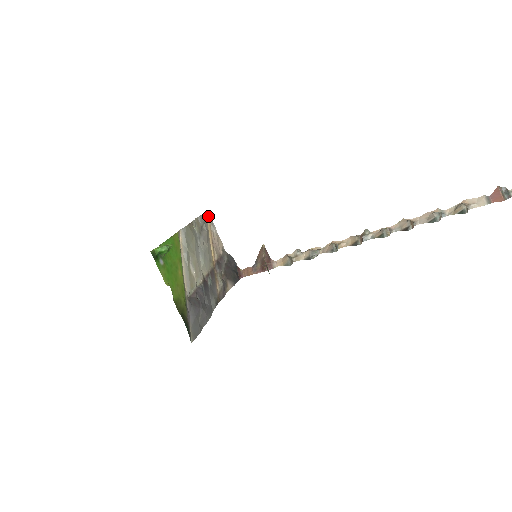
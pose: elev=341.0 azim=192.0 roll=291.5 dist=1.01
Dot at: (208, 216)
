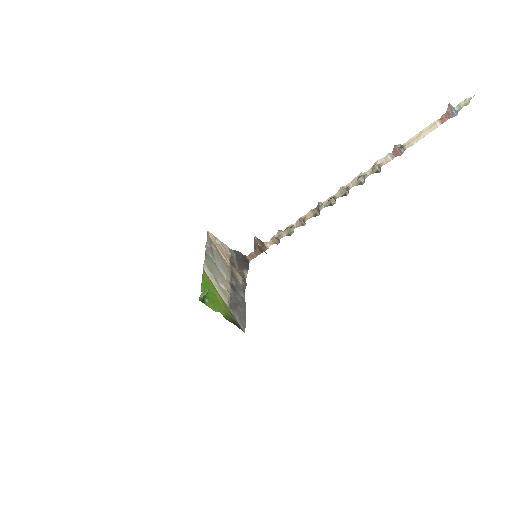
Dot at: (210, 235)
